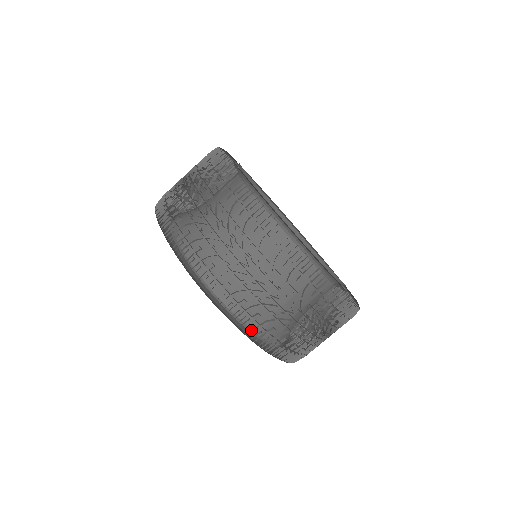
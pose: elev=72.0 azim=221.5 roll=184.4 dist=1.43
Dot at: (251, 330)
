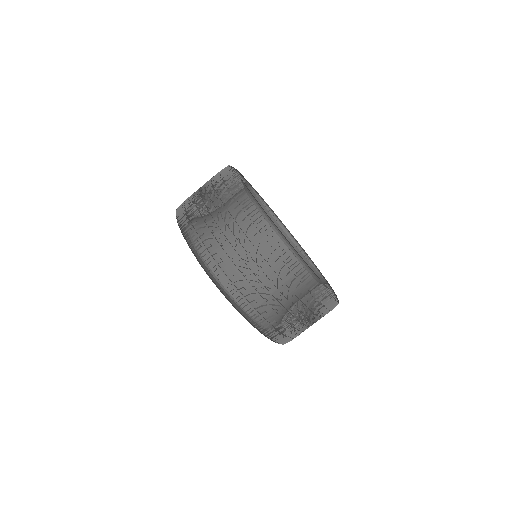
Dot at: occluded
